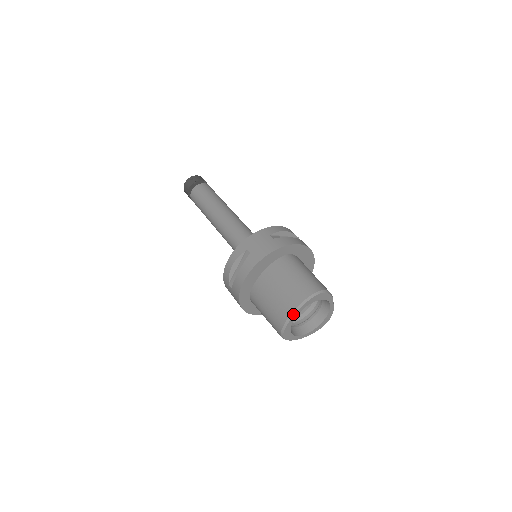
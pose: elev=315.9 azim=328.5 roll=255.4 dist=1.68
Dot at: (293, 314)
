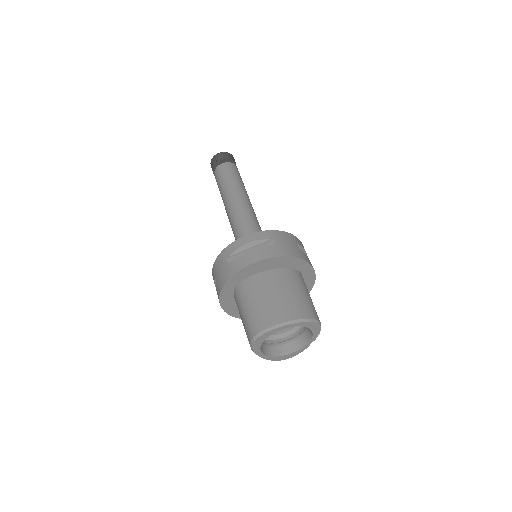
Dot at: (285, 324)
